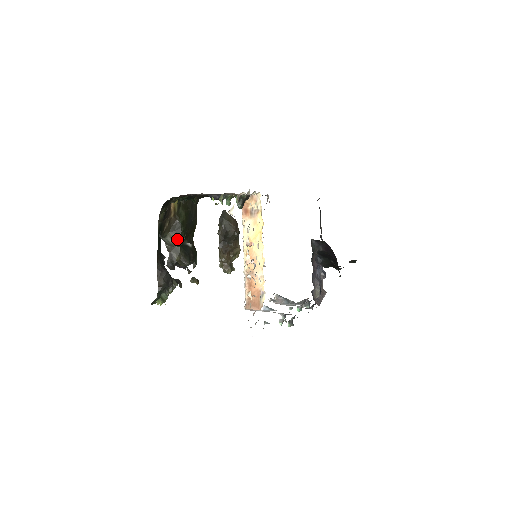
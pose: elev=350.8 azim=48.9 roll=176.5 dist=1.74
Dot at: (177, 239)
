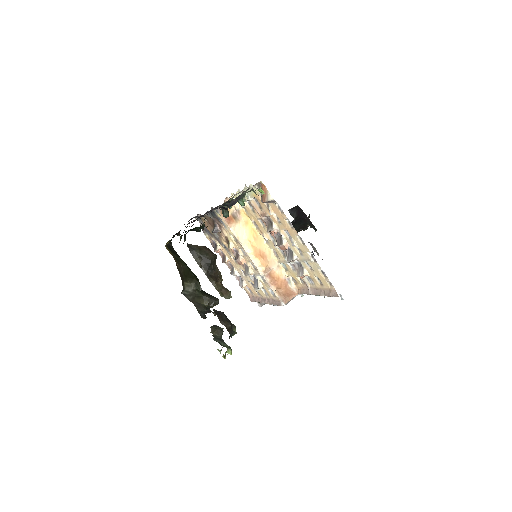
Dot at: (195, 283)
